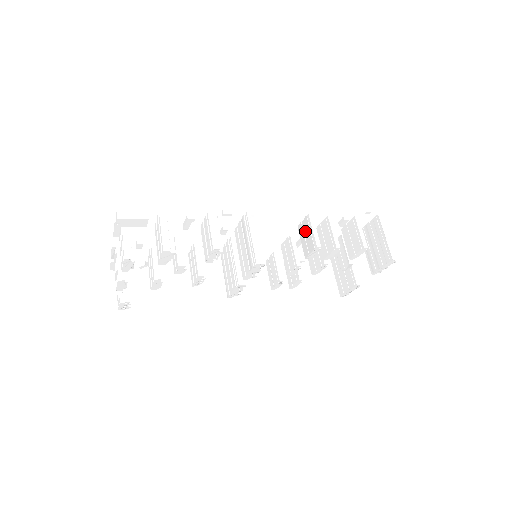
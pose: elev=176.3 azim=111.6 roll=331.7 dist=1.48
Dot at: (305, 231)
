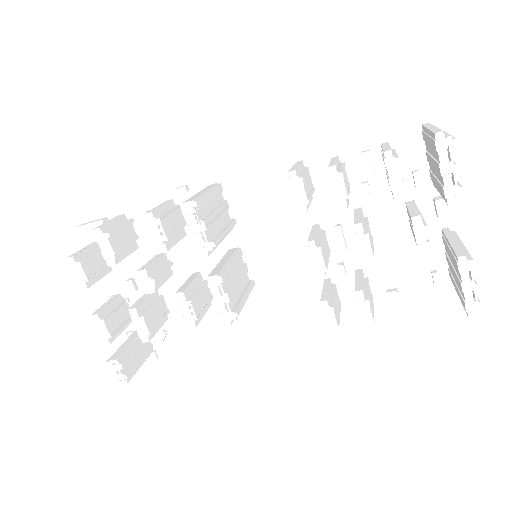
Dot at: occluded
